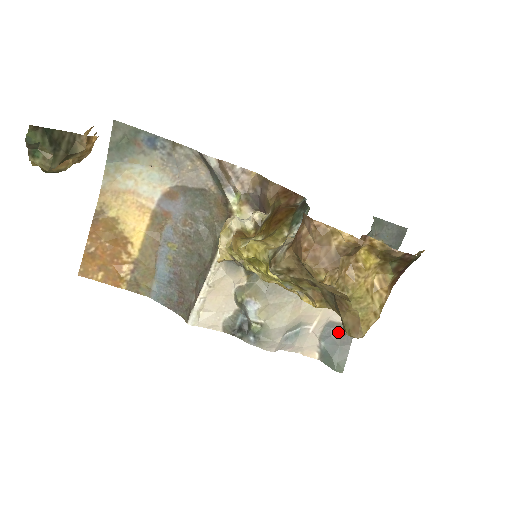
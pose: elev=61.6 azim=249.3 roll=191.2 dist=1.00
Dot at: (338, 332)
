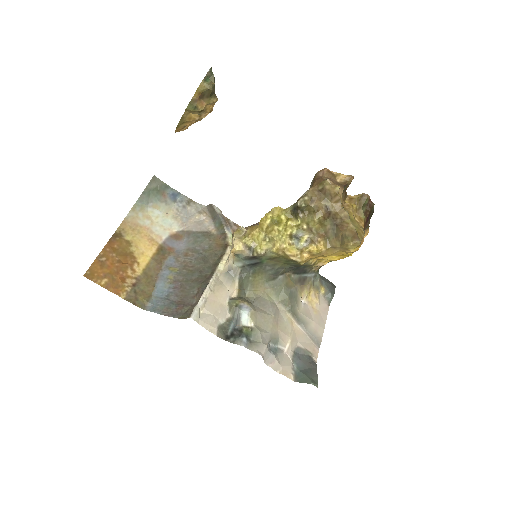
Dot at: (305, 357)
